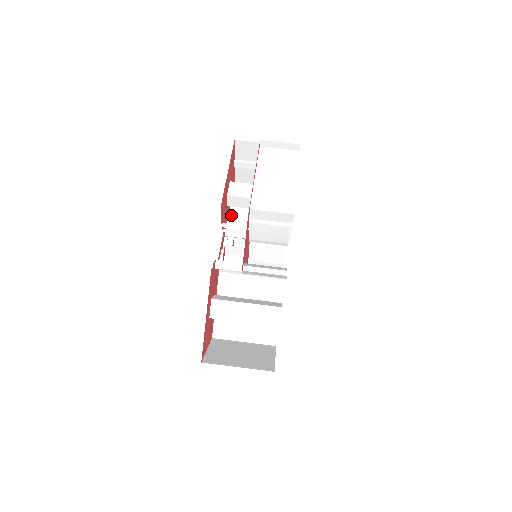
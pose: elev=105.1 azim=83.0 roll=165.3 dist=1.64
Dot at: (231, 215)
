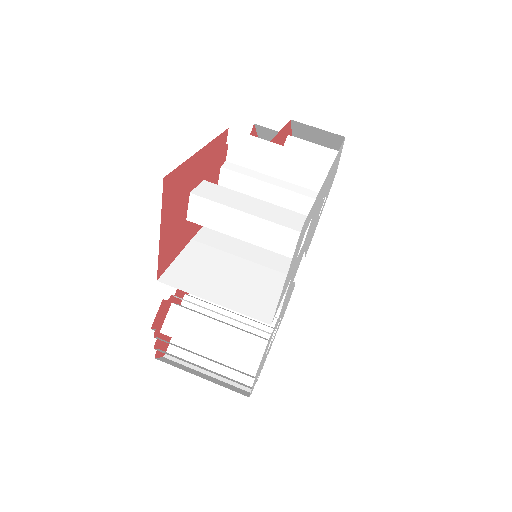
Dot at: occluded
